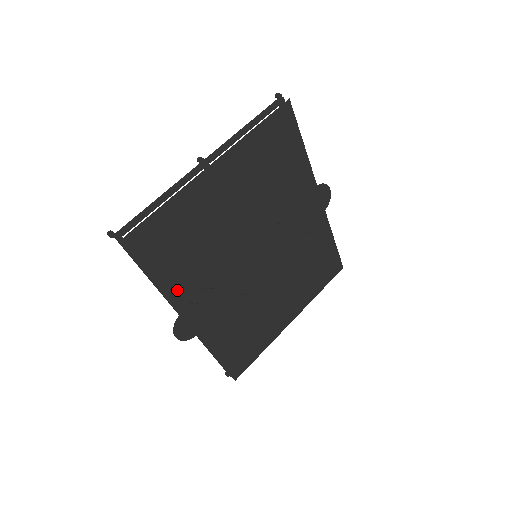
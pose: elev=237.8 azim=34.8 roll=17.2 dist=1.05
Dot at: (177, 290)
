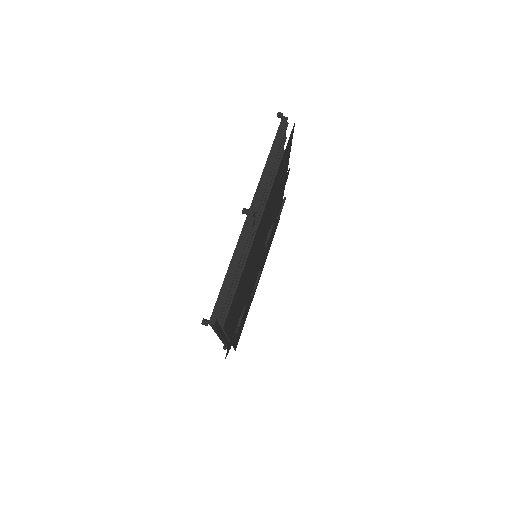
Dot at: (232, 326)
